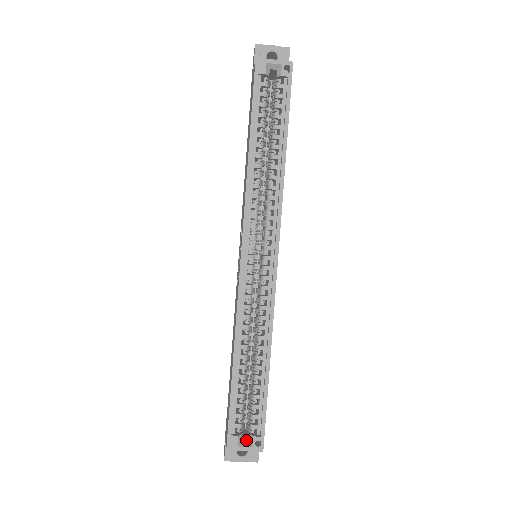
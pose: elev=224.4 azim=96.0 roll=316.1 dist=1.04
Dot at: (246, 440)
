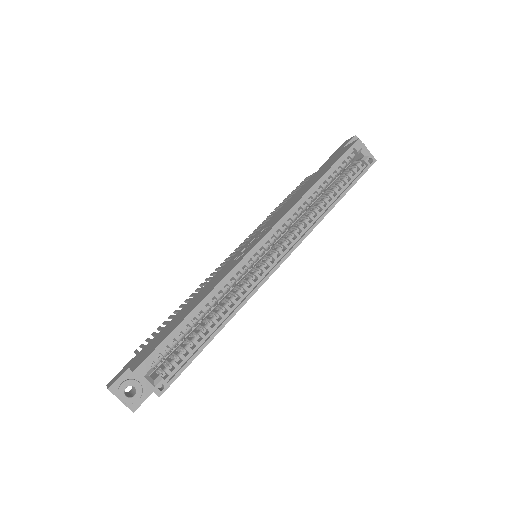
Dot at: (152, 378)
